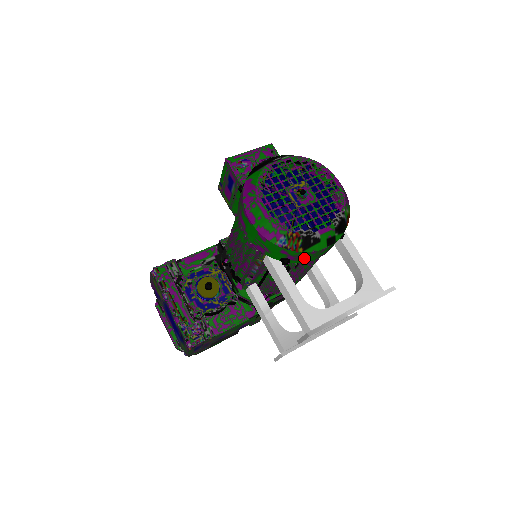
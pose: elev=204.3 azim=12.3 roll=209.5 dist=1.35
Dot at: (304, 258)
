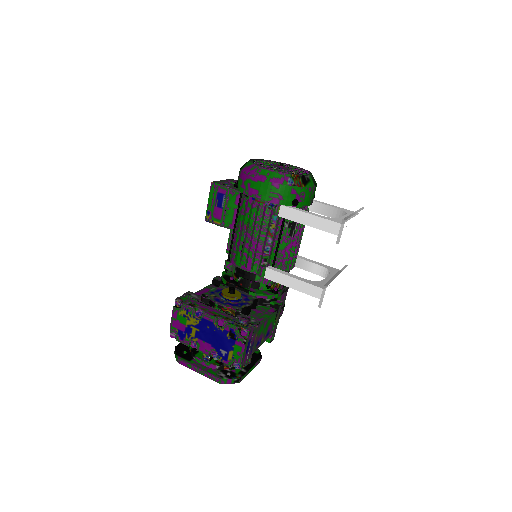
Dot at: (305, 198)
